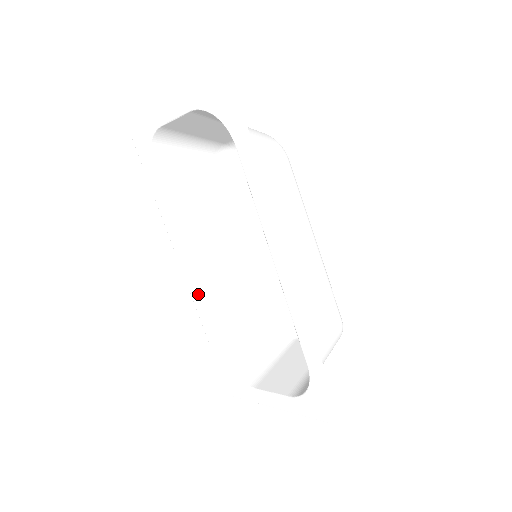
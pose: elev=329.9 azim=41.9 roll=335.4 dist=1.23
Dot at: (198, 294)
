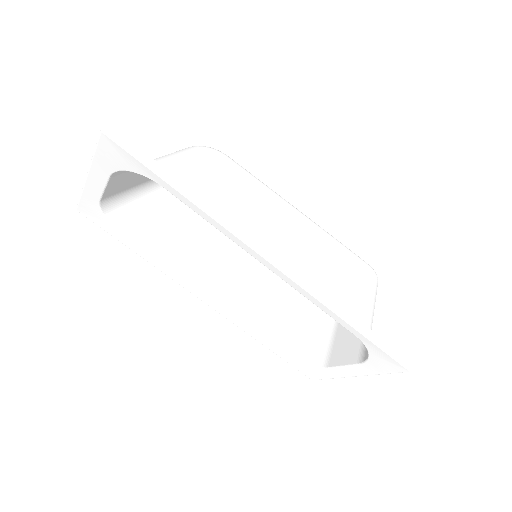
Dot at: (230, 314)
